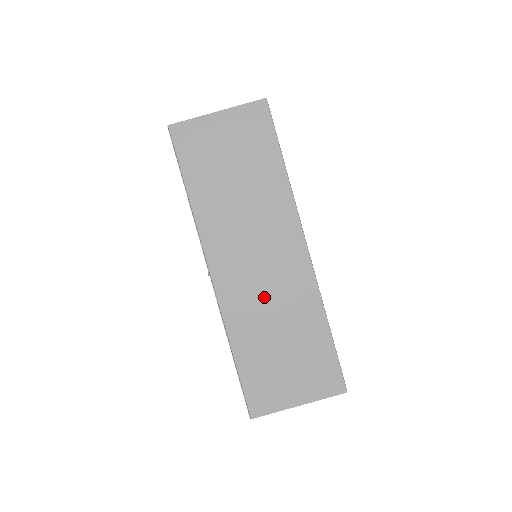
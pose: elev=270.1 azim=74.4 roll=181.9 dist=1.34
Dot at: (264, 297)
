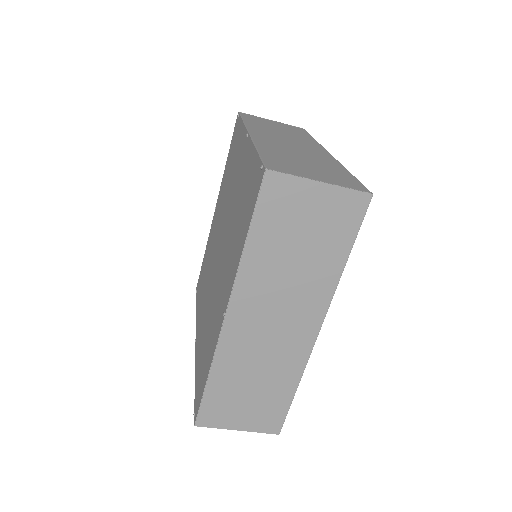
Dot at: (260, 351)
